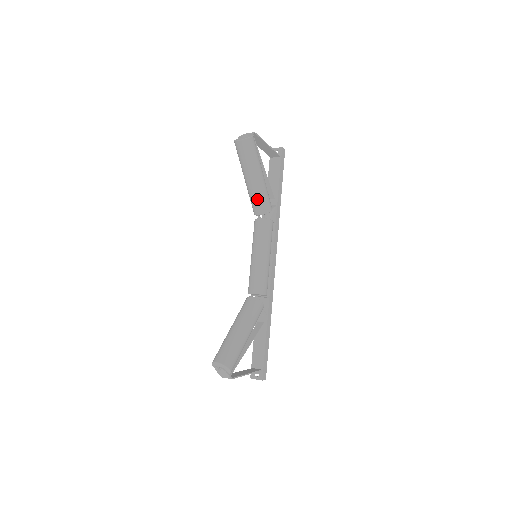
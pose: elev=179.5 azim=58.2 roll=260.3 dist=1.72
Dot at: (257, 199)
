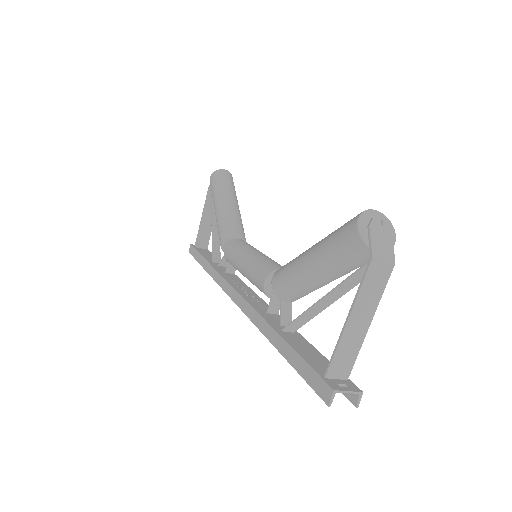
Dot at: (239, 221)
